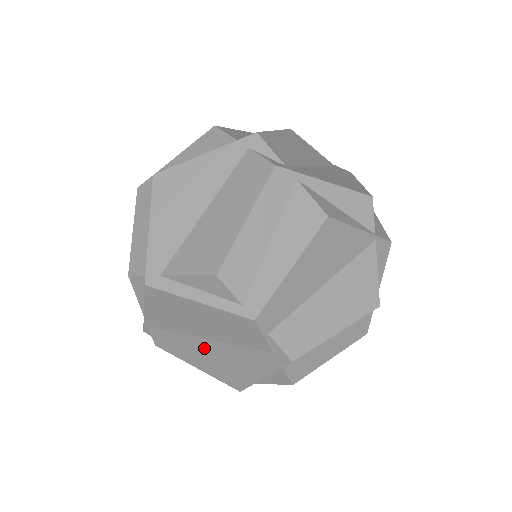
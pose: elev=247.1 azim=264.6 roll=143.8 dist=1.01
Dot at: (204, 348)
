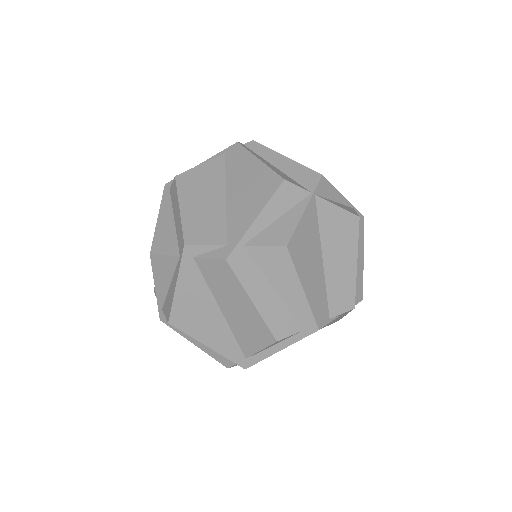
Dot at: occluded
